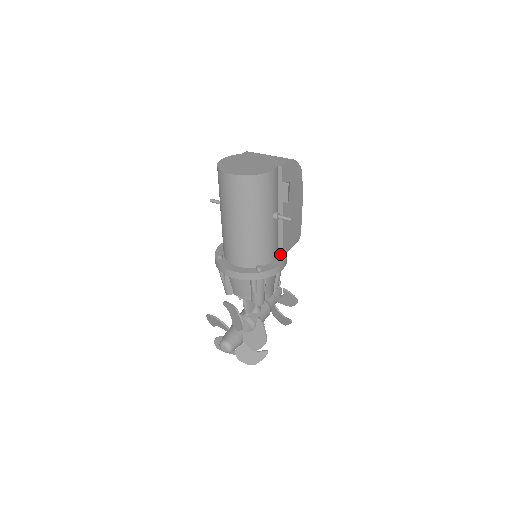
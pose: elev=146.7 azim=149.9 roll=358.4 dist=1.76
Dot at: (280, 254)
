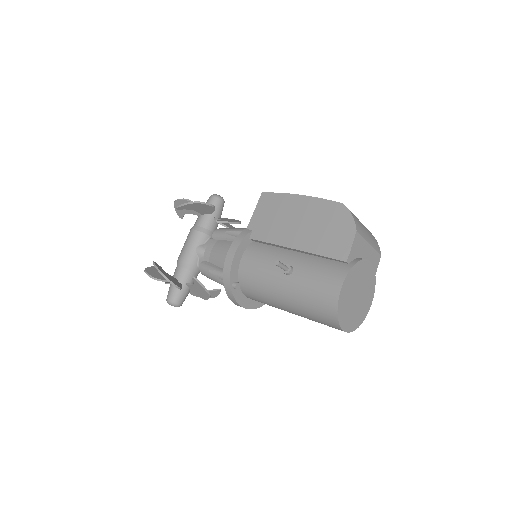
Dot at: occluded
